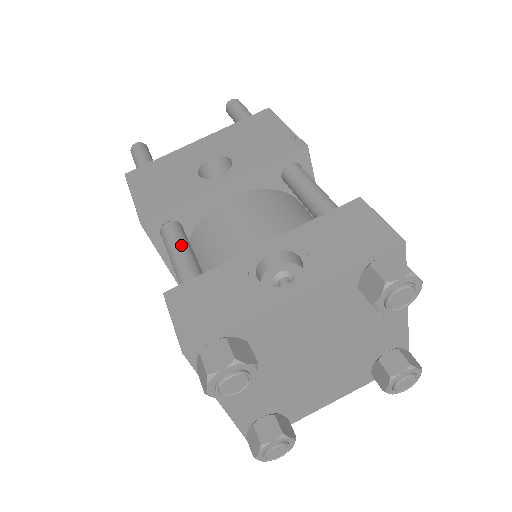
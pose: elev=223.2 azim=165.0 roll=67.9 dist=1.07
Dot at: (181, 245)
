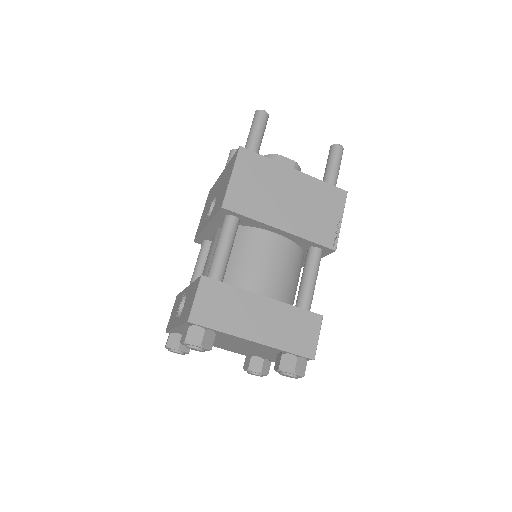
Dot at: (197, 262)
